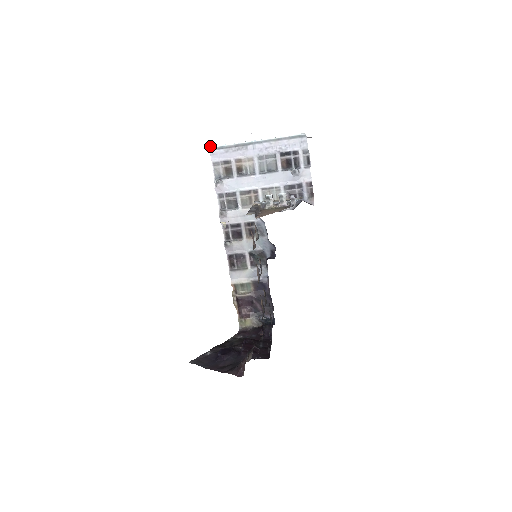
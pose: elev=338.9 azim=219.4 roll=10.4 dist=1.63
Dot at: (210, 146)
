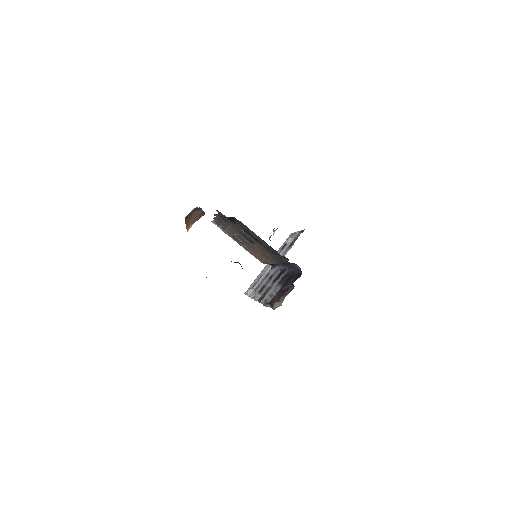
Dot at: occluded
